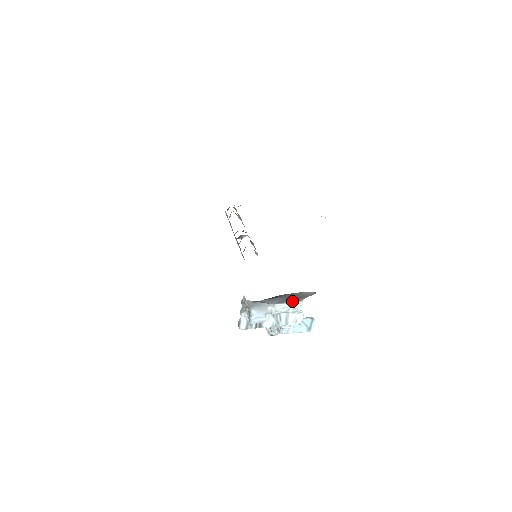
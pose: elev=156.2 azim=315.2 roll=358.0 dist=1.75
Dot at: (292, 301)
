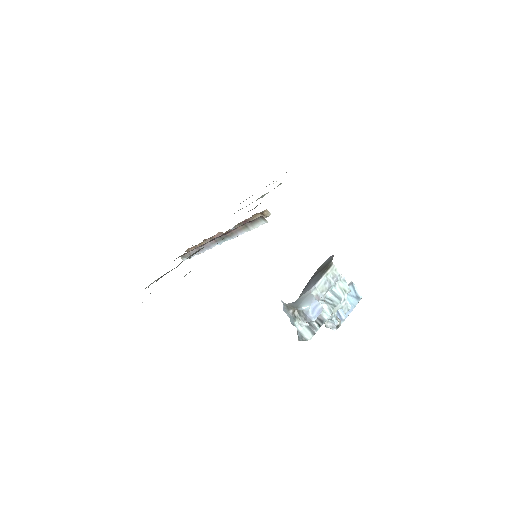
Dot at: (325, 270)
